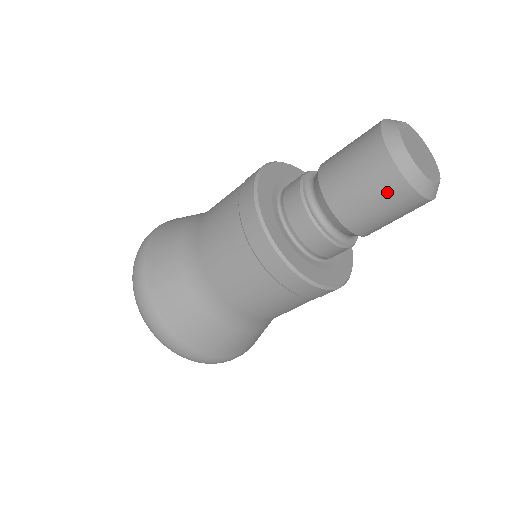
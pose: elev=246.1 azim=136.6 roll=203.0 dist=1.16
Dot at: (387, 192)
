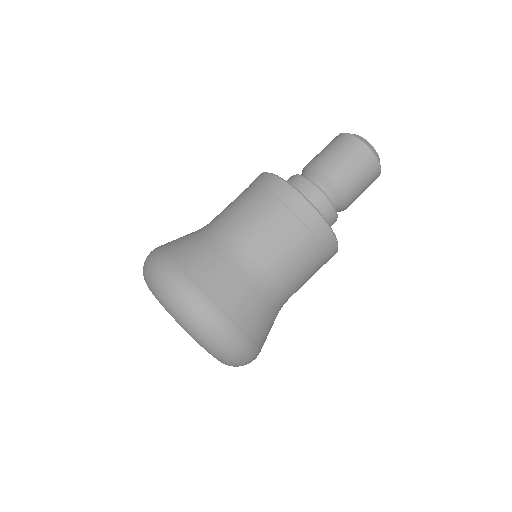
Dot at: (358, 156)
